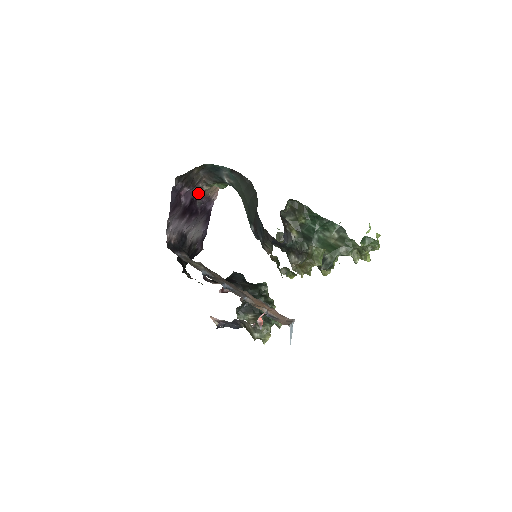
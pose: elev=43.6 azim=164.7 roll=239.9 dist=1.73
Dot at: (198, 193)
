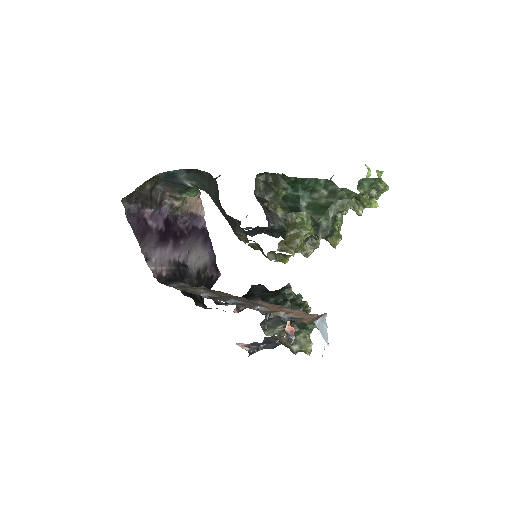
Dot at: (173, 212)
